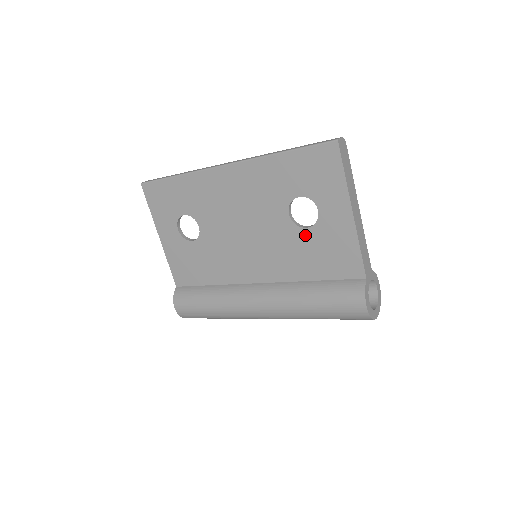
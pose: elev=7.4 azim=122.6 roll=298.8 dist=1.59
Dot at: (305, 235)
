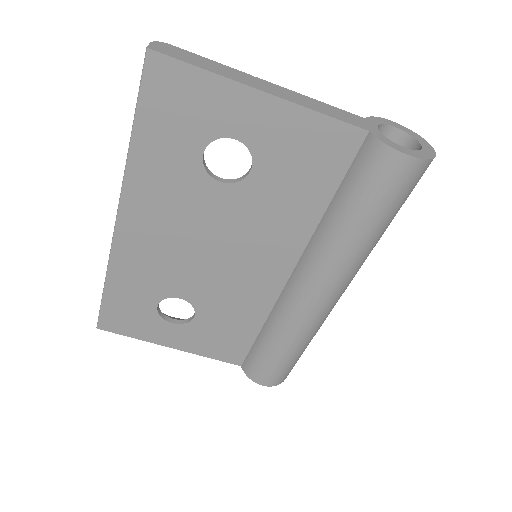
Dot at: (260, 178)
